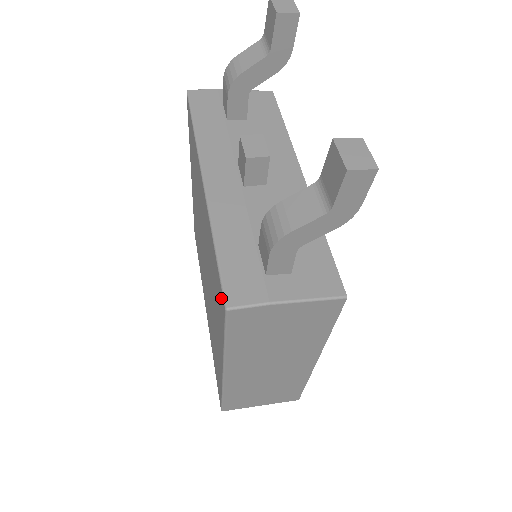
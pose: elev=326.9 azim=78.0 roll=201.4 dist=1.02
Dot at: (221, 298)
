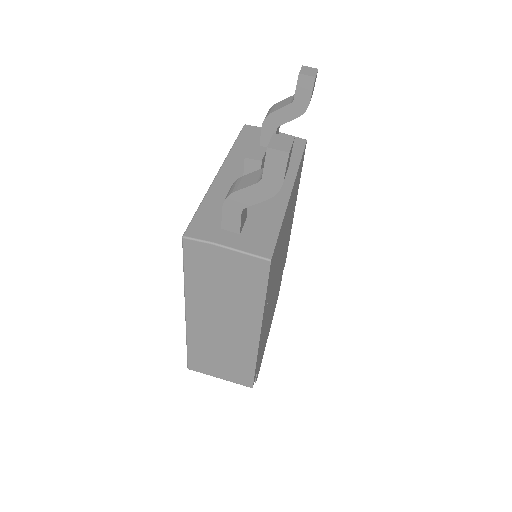
Dot at: occluded
